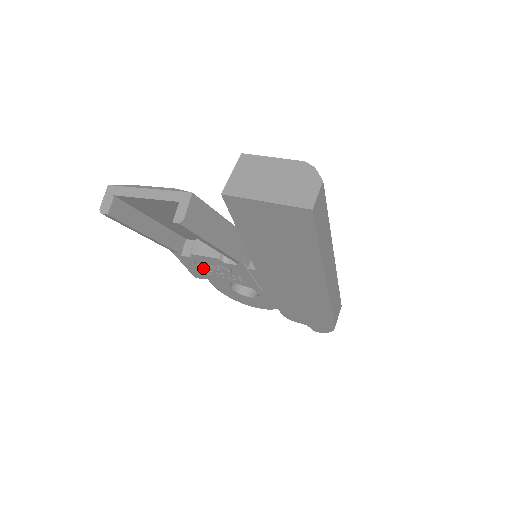
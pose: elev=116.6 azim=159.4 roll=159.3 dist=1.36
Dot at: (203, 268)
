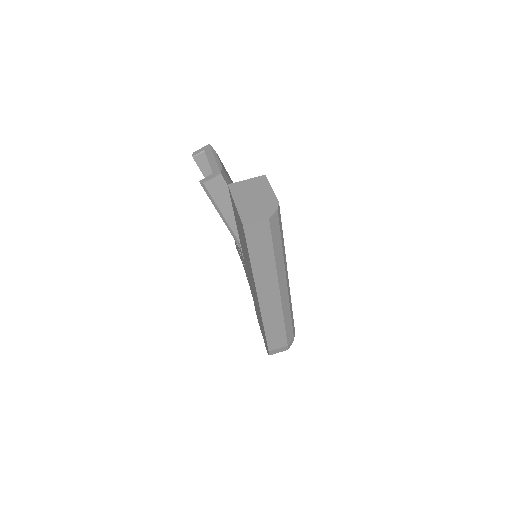
Dot at: occluded
